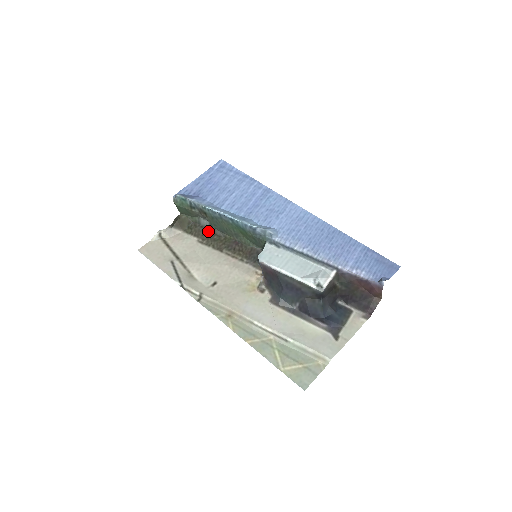
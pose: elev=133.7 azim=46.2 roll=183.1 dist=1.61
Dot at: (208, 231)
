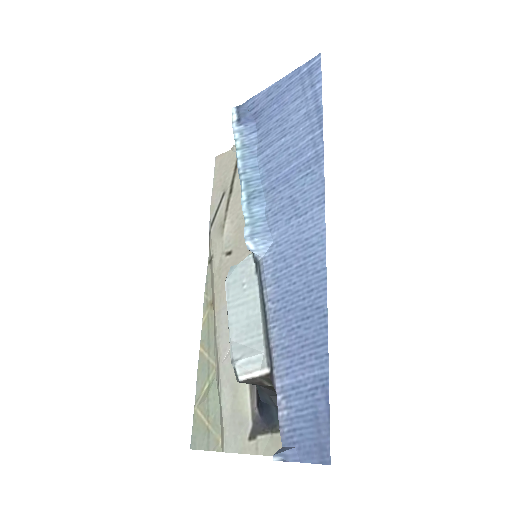
Dot at: occluded
